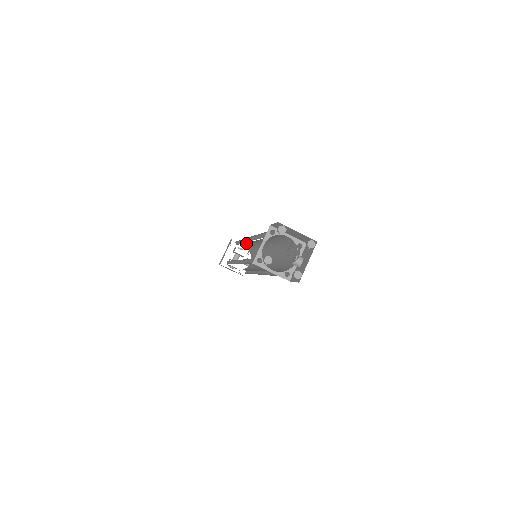
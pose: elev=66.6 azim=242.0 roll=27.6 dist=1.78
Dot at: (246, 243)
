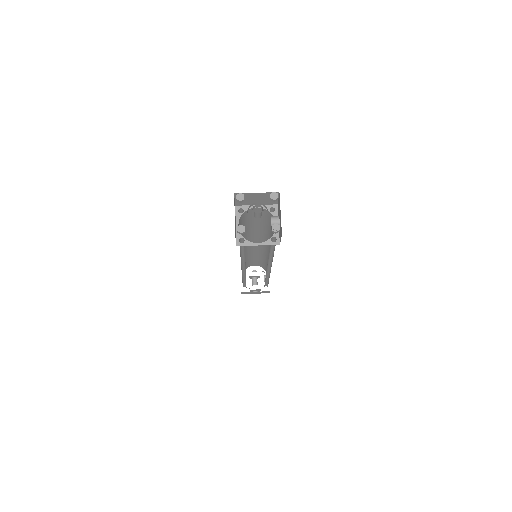
Dot at: (249, 256)
